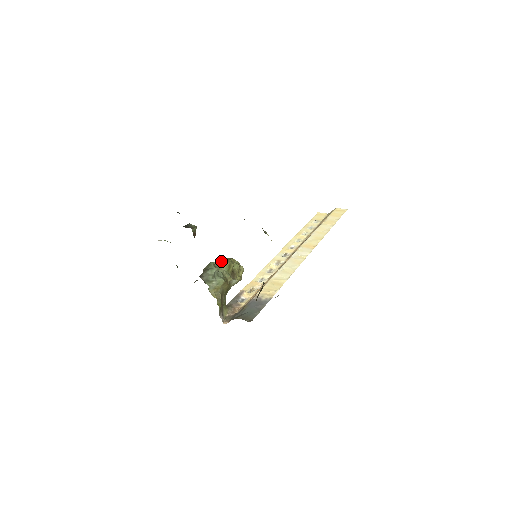
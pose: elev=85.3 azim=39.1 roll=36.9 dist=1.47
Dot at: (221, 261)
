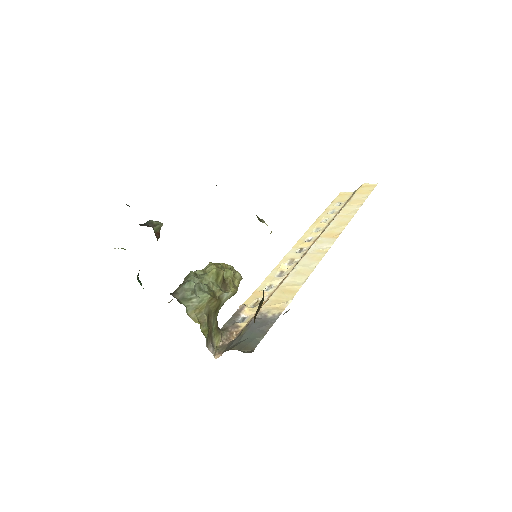
Dot at: (206, 268)
